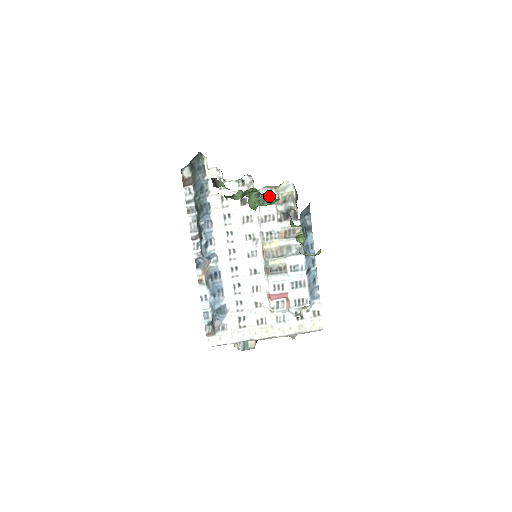
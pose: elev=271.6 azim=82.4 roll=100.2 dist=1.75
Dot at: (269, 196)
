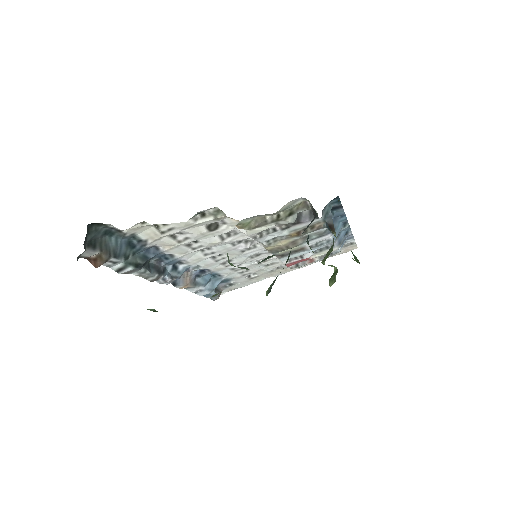
Dot at: occluded
